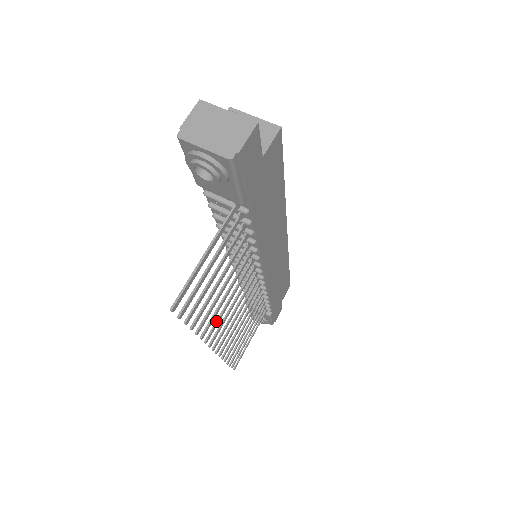
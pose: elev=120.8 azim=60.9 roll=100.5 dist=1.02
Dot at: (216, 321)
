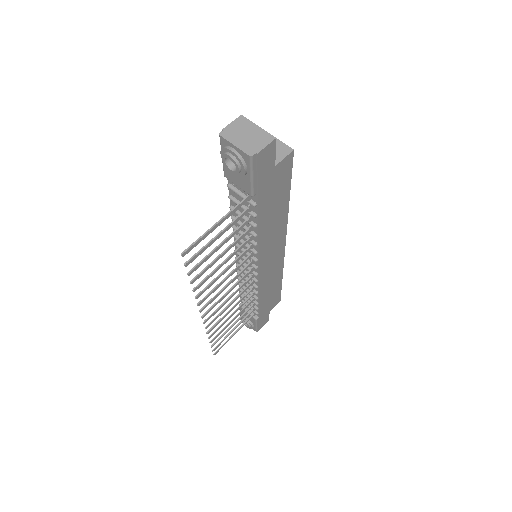
Dot at: (211, 291)
